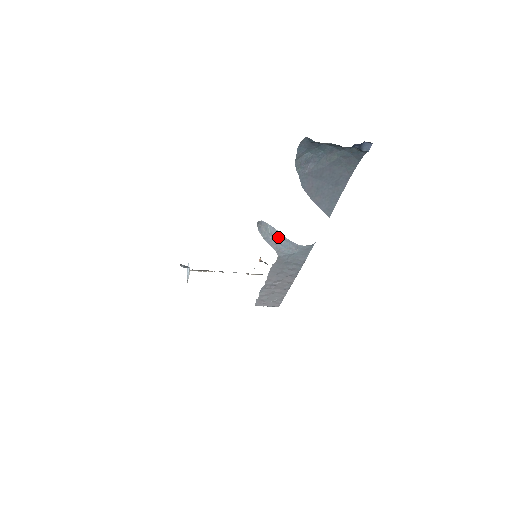
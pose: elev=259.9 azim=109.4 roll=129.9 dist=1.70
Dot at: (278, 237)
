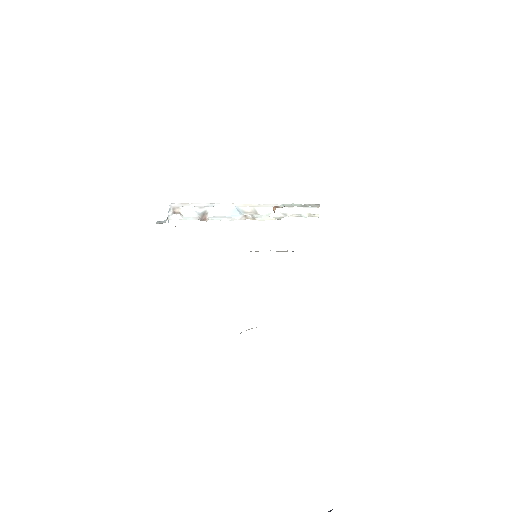
Dot at: occluded
